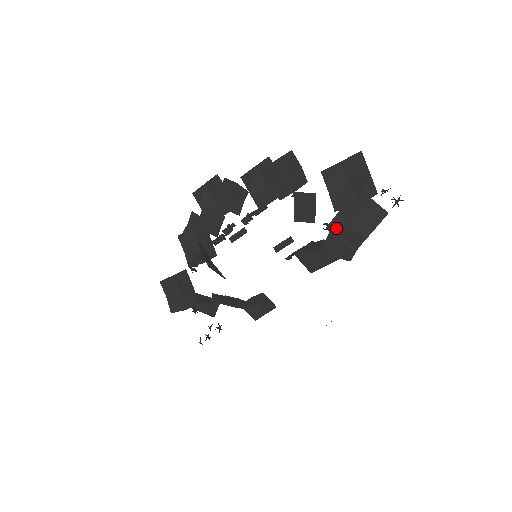
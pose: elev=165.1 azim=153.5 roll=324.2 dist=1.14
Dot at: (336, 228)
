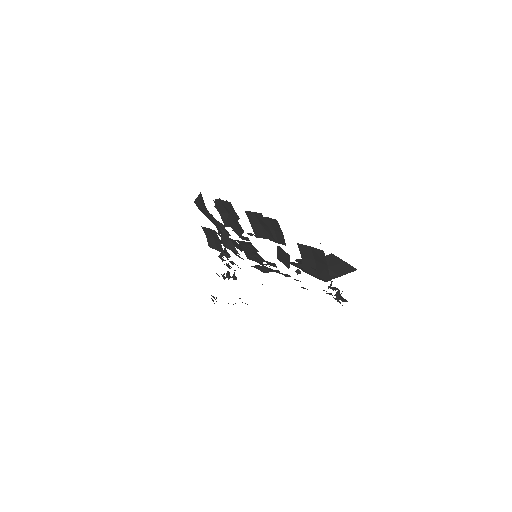
Dot at: occluded
